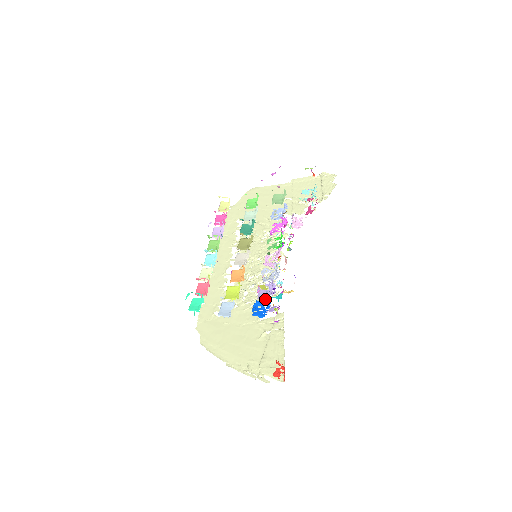
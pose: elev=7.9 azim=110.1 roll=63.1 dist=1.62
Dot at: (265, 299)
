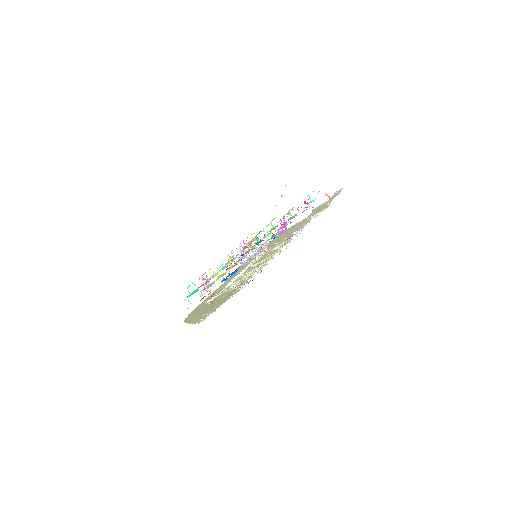
Dot at: occluded
